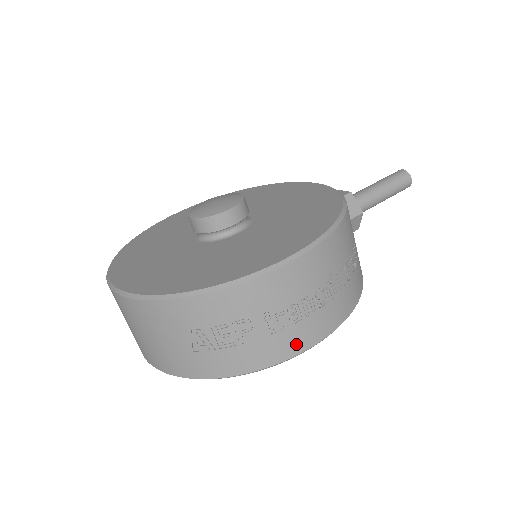
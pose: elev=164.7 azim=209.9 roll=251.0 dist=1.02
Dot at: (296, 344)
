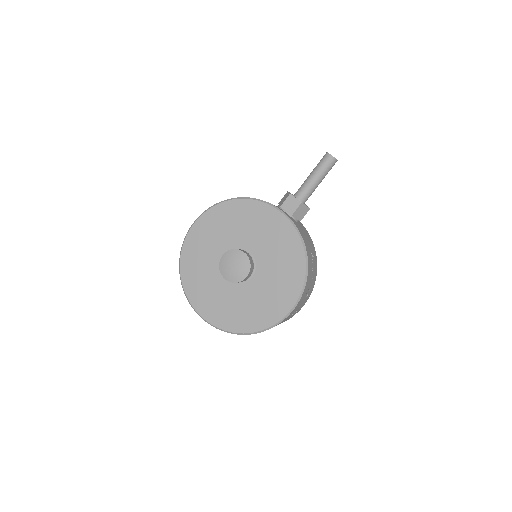
Dot at: occluded
